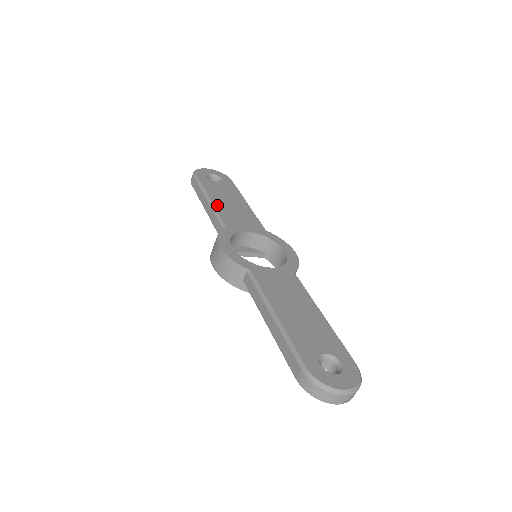
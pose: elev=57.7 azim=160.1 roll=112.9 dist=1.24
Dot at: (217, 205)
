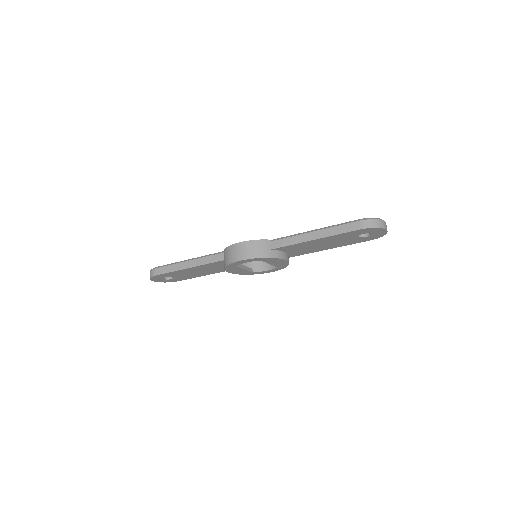
Dot at: occluded
